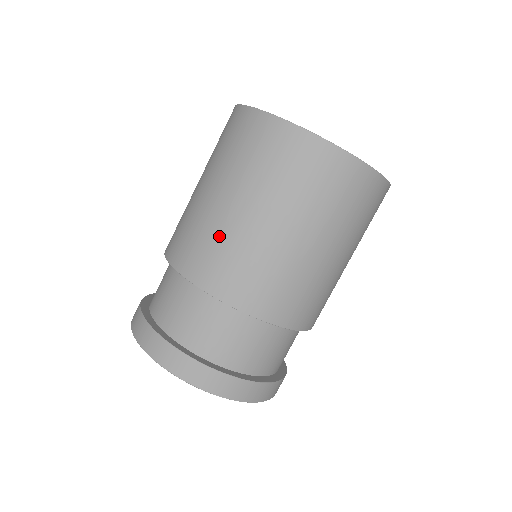
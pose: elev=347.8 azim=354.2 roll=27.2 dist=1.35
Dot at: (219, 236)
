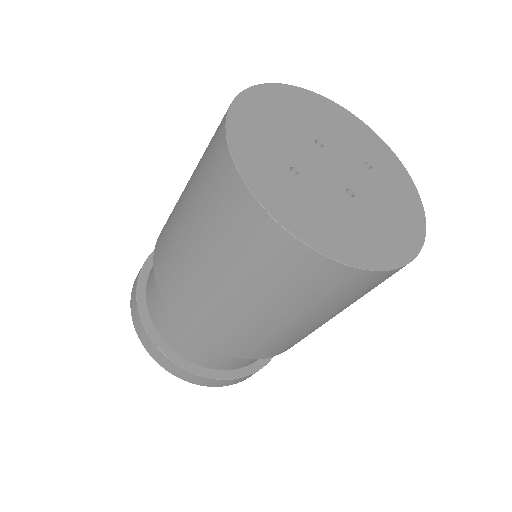
Dot at: (172, 213)
